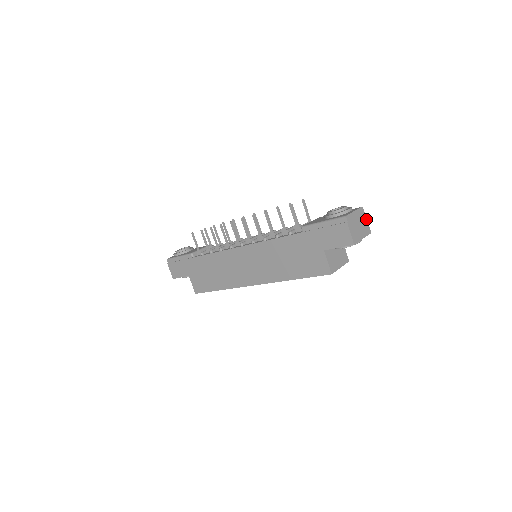
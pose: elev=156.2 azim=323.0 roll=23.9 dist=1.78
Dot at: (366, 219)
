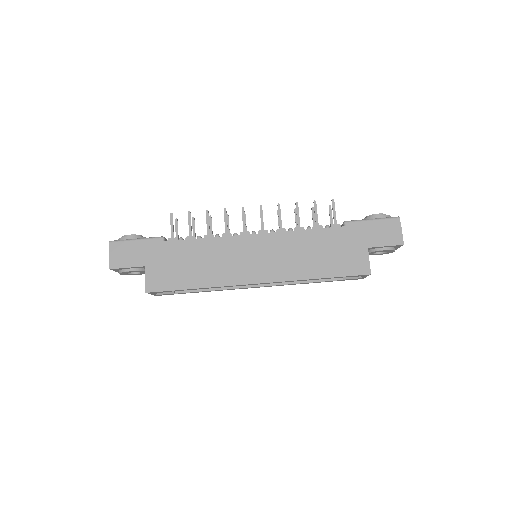
Dot at: occluded
